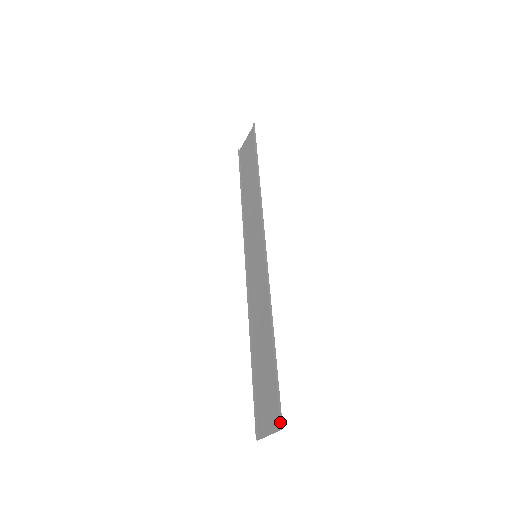
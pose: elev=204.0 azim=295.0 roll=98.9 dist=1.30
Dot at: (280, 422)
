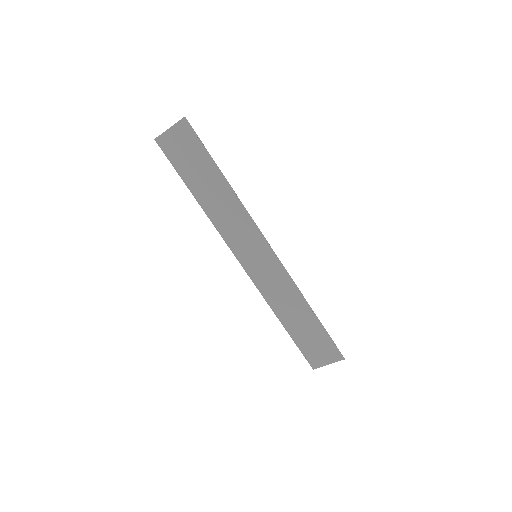
Dot at: (343, 357)
